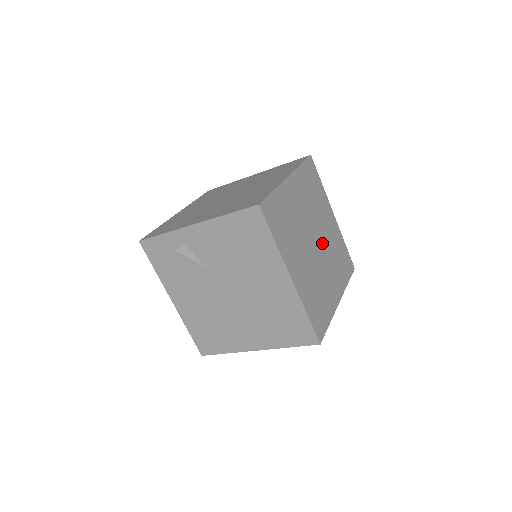
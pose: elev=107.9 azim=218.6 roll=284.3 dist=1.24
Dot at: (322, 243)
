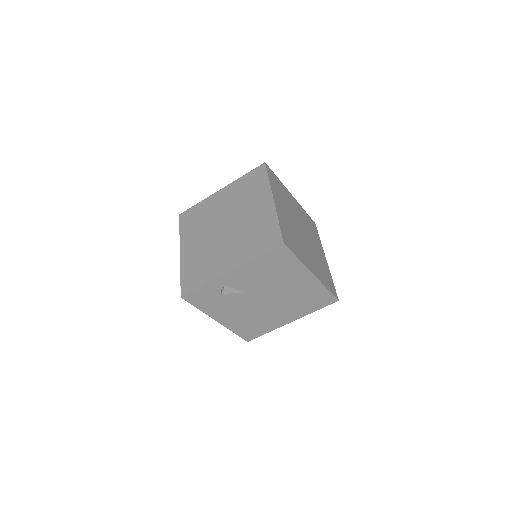
Dot at: (303, 227)
